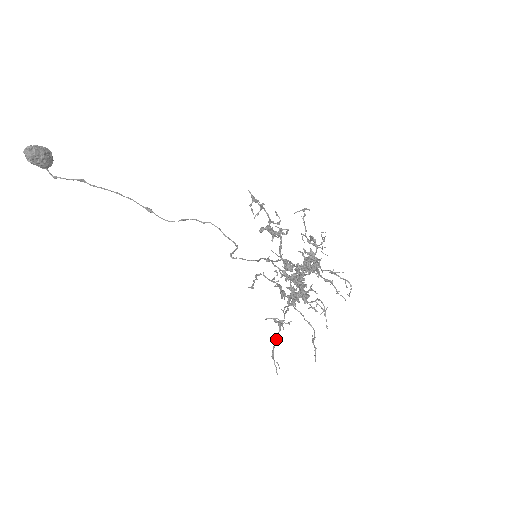
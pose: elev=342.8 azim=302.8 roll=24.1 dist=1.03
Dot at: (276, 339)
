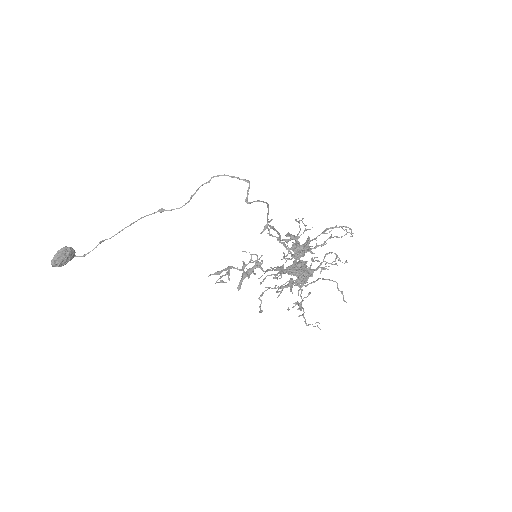
Dot at: occluded
